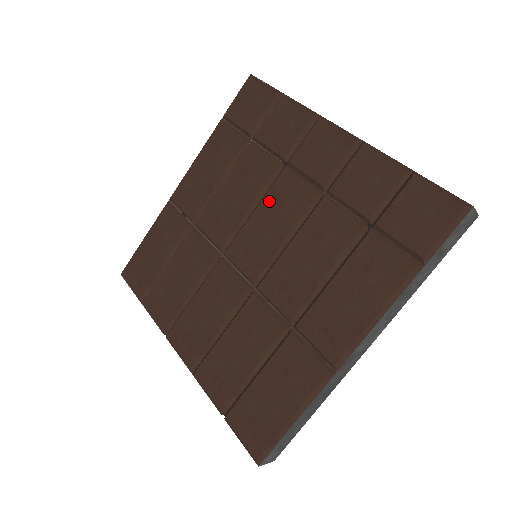
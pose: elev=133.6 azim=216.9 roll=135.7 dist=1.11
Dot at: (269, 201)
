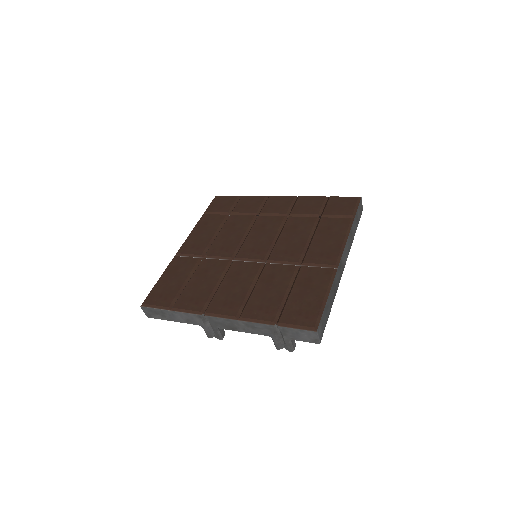
Dot at: (256, 229)
